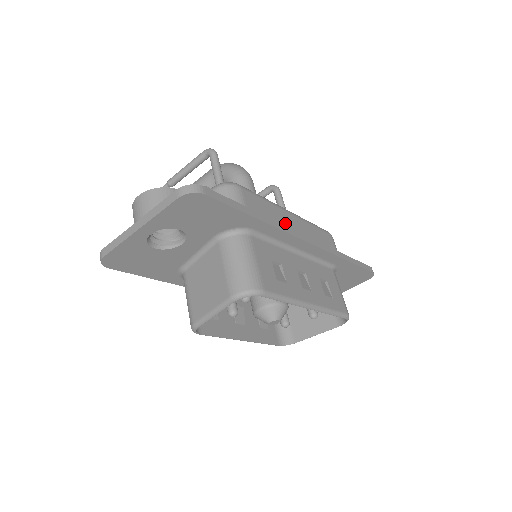
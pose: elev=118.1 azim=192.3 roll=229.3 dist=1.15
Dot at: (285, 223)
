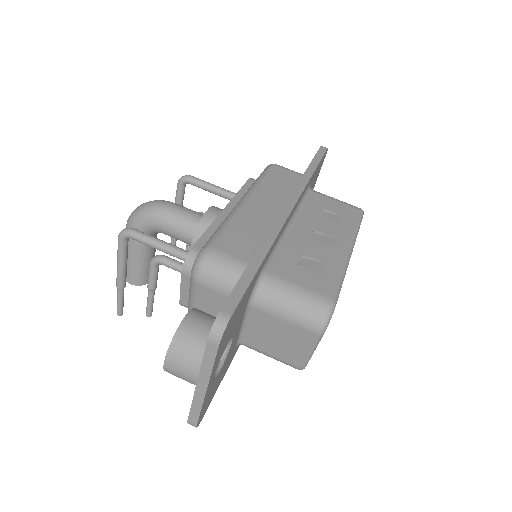
Dot at: (260, 218)
